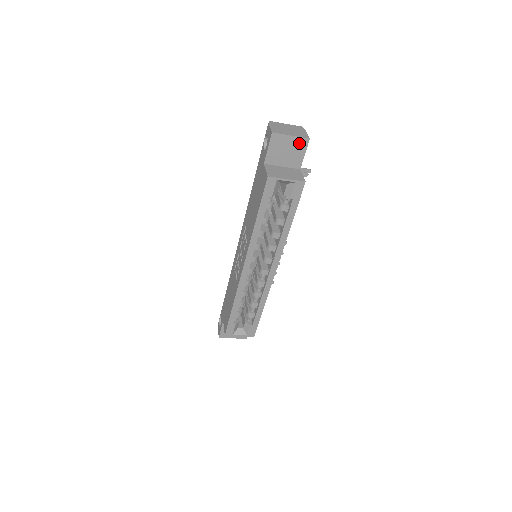
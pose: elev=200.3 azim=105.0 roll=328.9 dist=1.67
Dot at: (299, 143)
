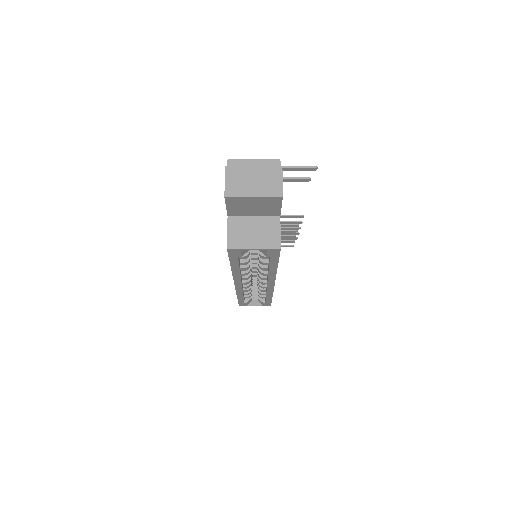
Dot at: (268, 200)
